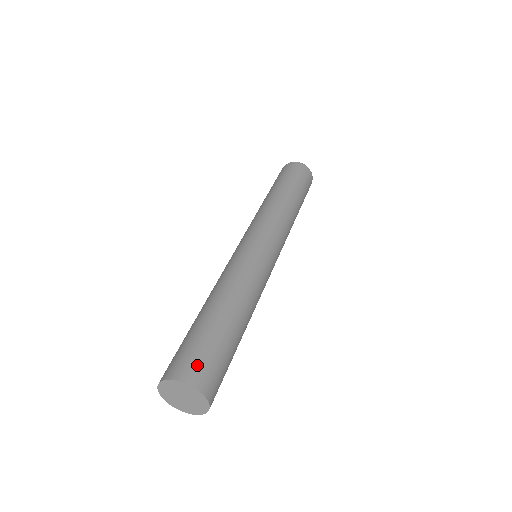
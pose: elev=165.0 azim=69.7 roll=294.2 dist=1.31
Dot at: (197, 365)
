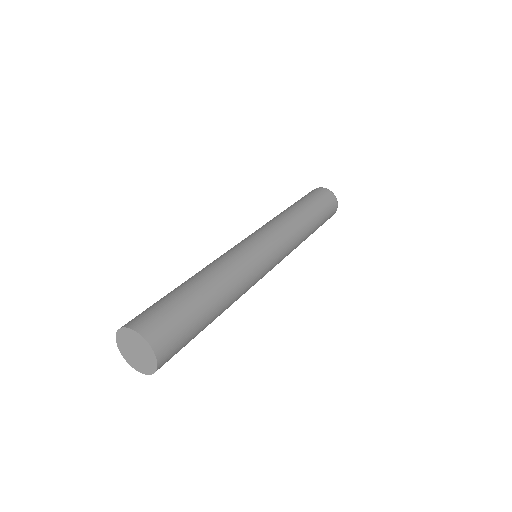
Dot at: (153, 319)
